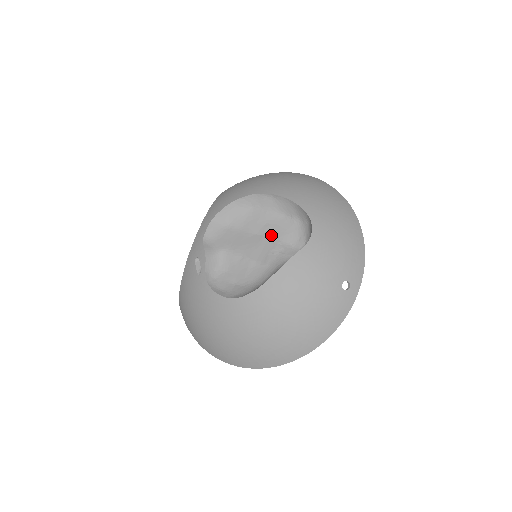
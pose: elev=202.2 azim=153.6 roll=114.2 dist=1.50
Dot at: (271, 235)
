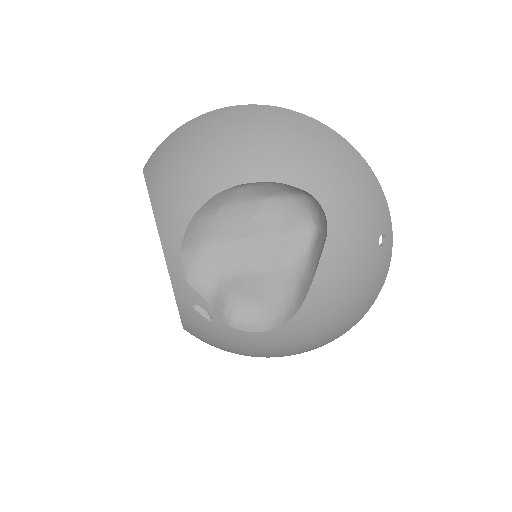
Dot at: (265, 230)
